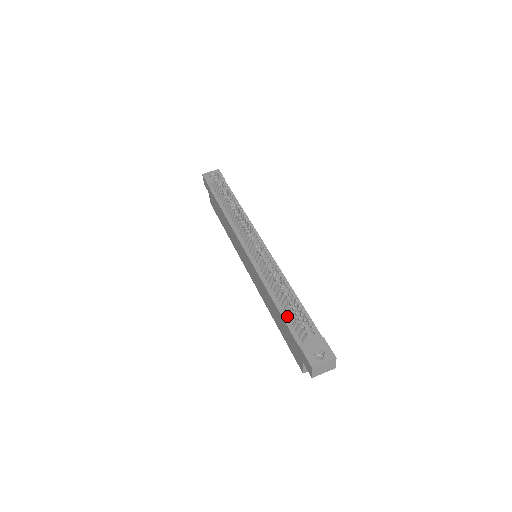
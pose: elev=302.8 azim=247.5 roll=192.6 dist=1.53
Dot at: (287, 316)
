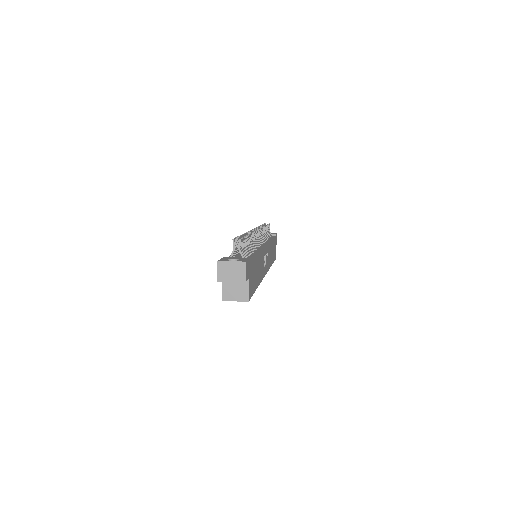
Dot at: occluded
